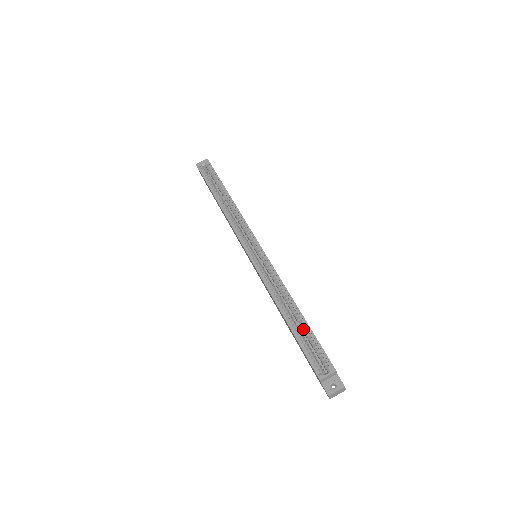
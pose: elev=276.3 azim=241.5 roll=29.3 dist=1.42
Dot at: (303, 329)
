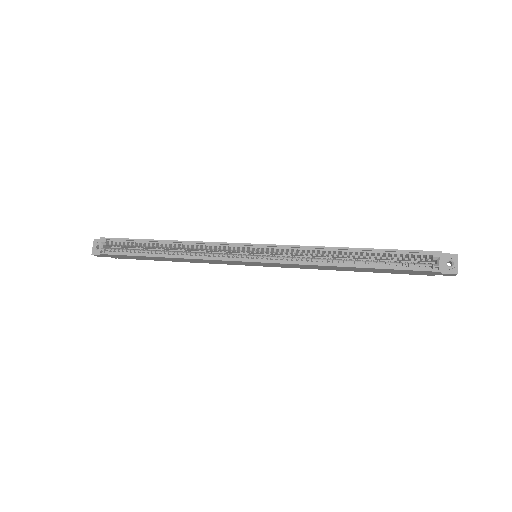
Dot at: (376, 257)
